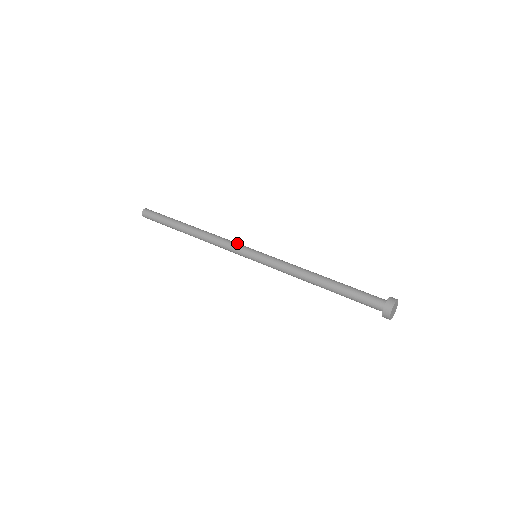
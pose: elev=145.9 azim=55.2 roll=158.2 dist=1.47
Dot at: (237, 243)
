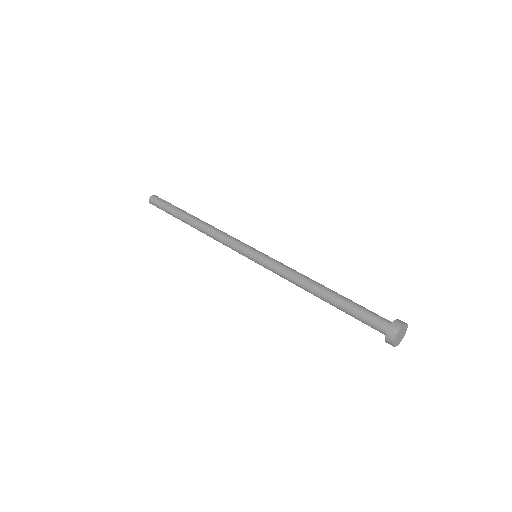
Dot at: occluded
